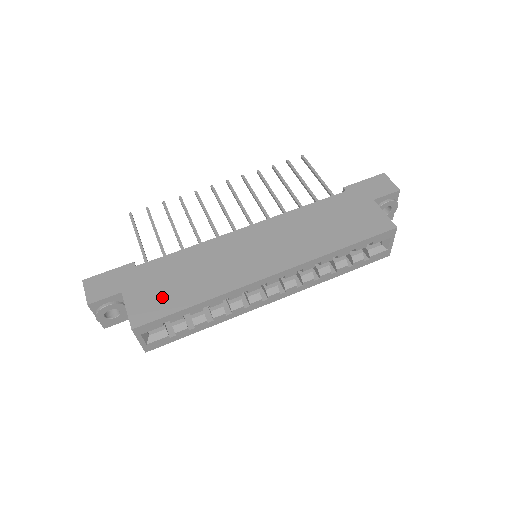
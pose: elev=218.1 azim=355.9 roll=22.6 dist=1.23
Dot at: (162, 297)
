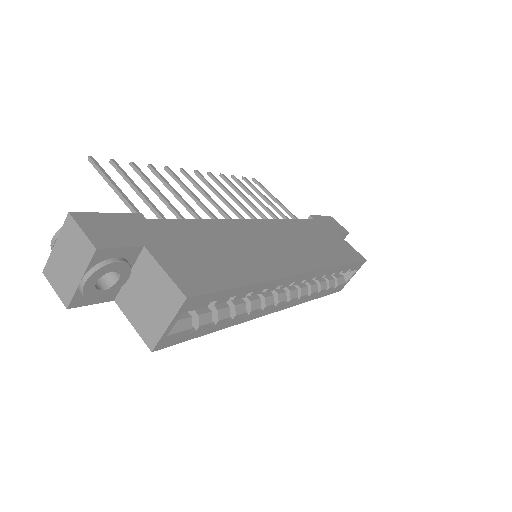
Dot at: (205, 266)
